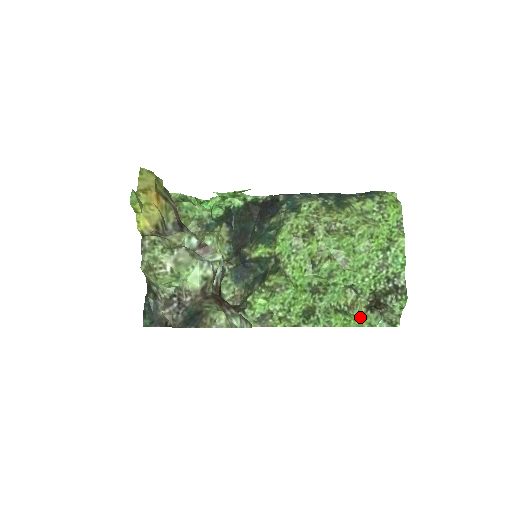
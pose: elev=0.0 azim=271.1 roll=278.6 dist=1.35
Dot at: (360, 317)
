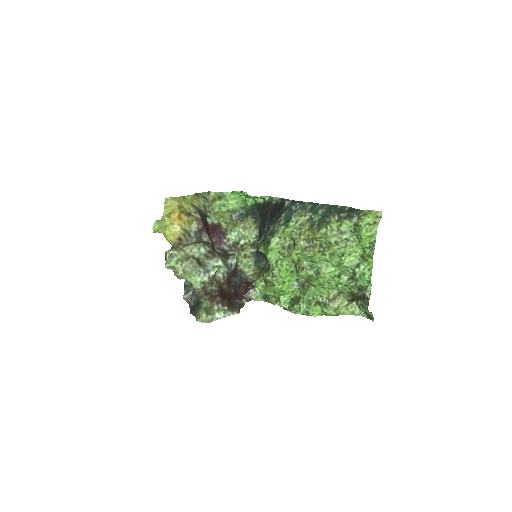
Dot at: (342, 308)
